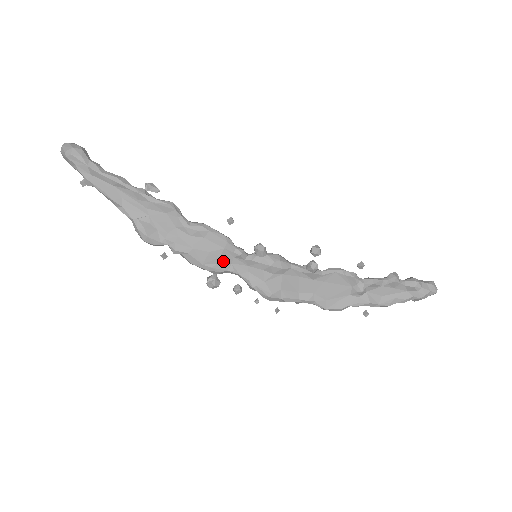
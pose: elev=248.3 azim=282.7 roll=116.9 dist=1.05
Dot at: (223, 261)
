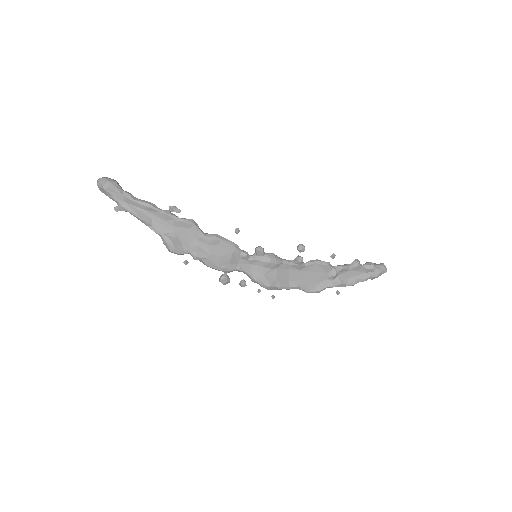
Dot at: (232, 262)
